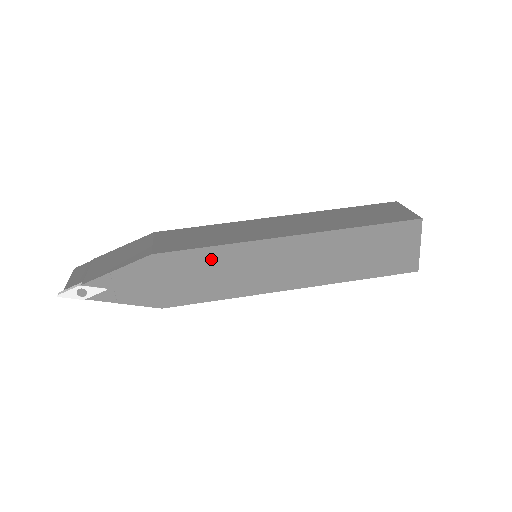
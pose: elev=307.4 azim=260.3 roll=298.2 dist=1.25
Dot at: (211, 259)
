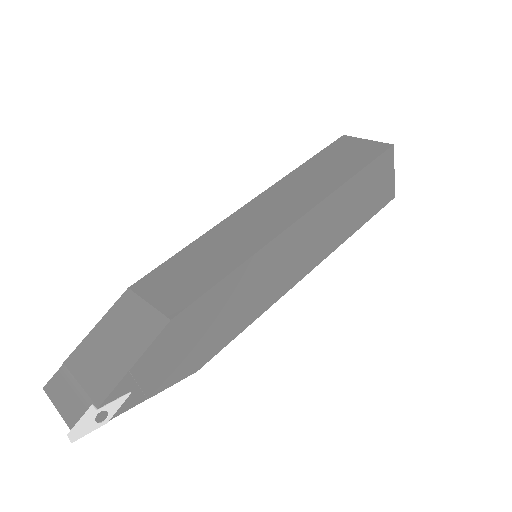
Dot at: (233, 287)
